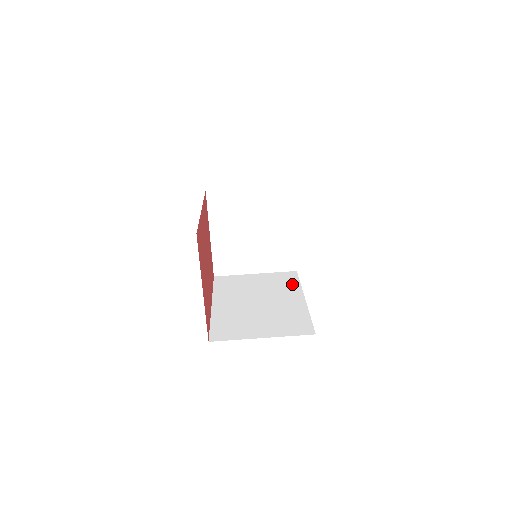
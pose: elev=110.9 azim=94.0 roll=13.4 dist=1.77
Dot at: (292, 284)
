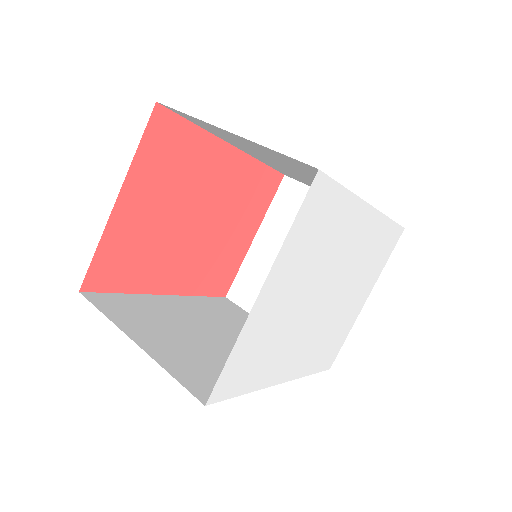
Dot at: occluded
